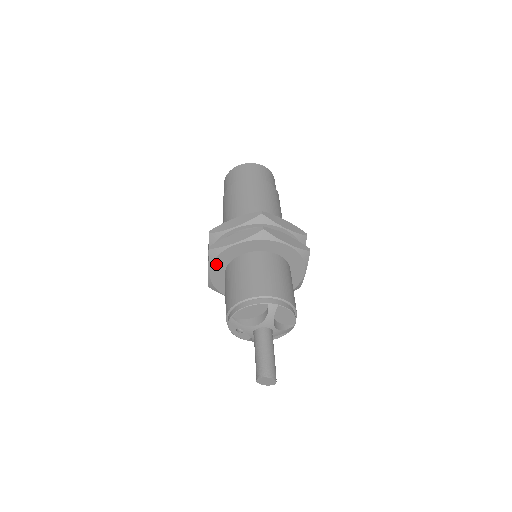
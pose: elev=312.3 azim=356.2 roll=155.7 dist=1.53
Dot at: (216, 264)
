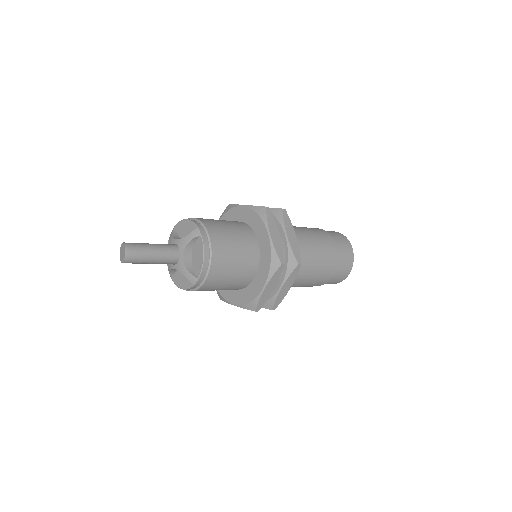
Dot at: occluded
